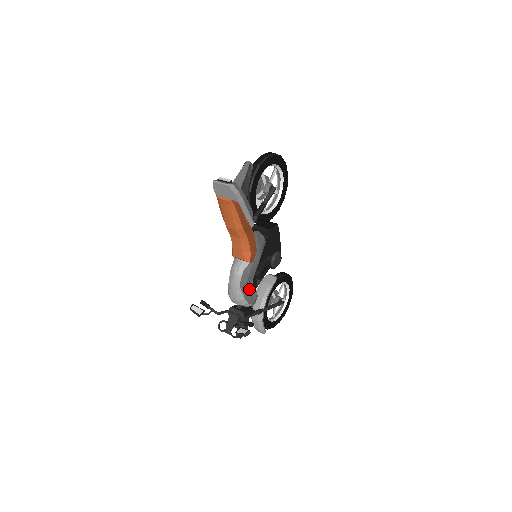
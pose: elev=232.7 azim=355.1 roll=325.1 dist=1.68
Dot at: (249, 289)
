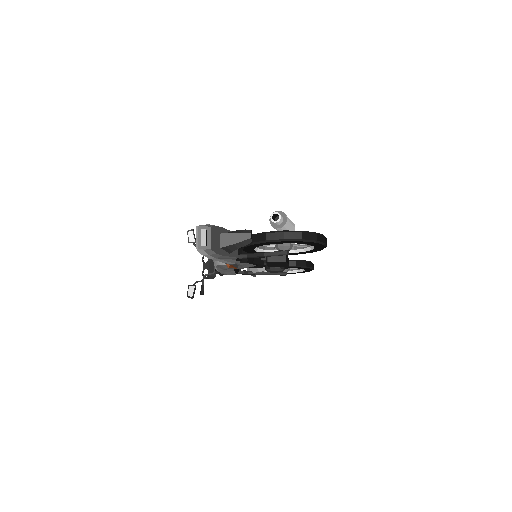
Dot at: (227, 270)
